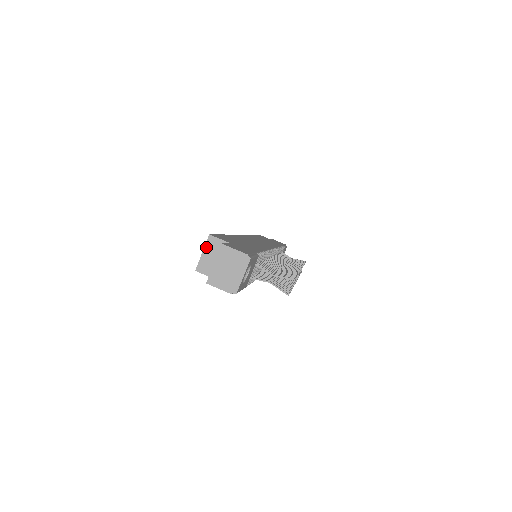
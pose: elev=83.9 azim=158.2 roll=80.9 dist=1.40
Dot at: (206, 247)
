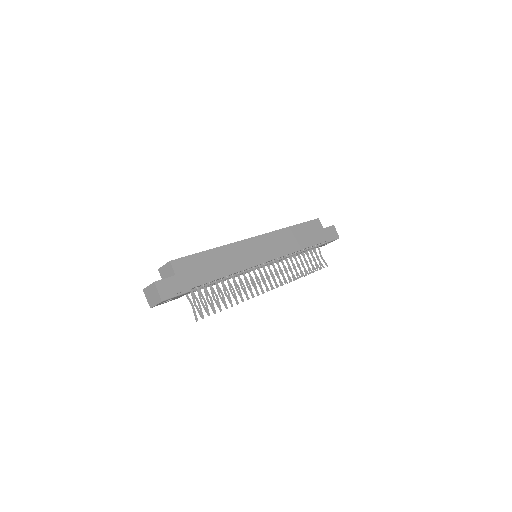
Dot at: (166, 265)
